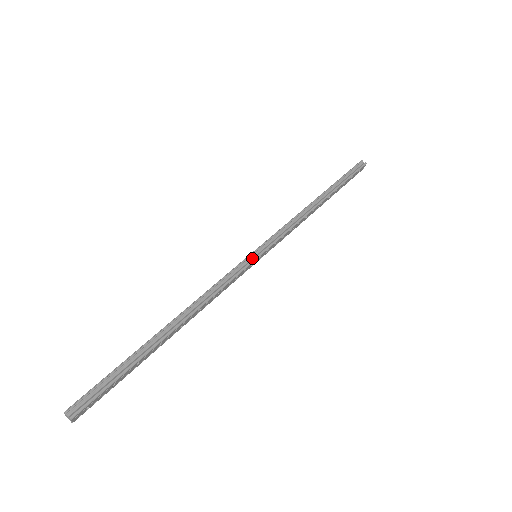
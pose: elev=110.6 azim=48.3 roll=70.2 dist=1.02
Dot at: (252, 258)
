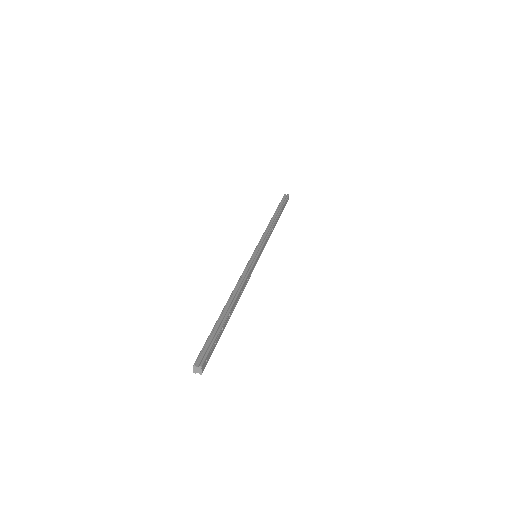
Dot at: (255, 256)
